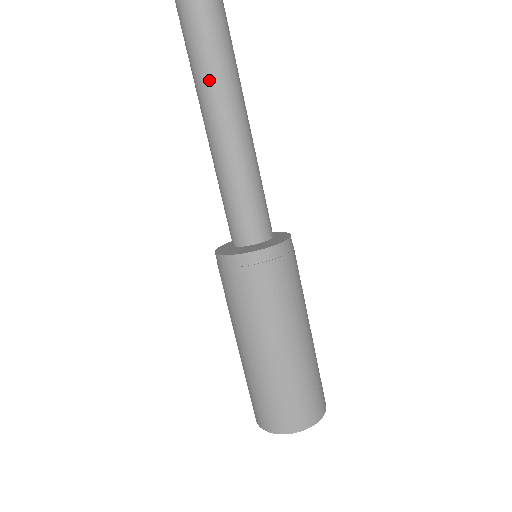
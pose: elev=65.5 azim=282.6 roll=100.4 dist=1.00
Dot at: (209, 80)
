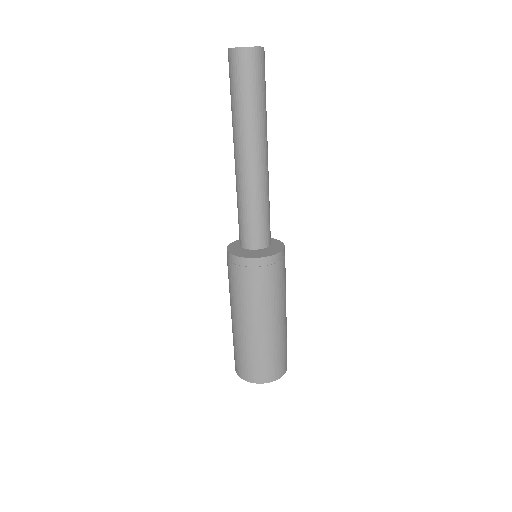
Dot at: (246, 127)
